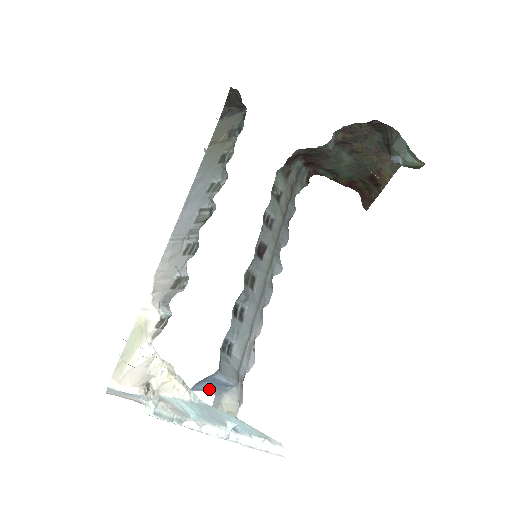
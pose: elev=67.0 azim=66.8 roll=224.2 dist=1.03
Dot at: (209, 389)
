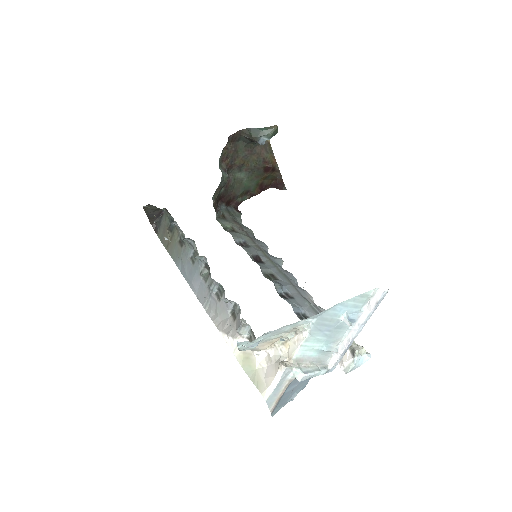
Dot at: occluded
